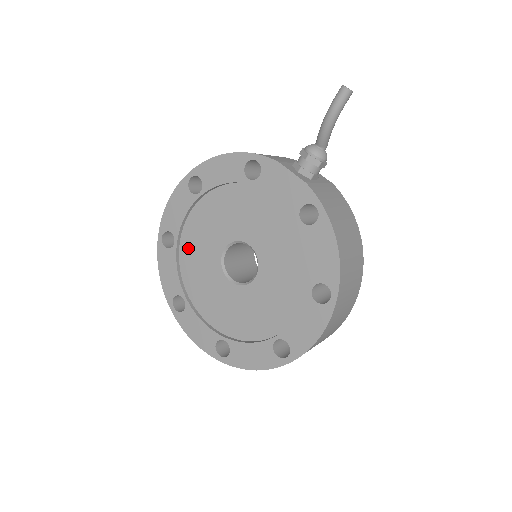
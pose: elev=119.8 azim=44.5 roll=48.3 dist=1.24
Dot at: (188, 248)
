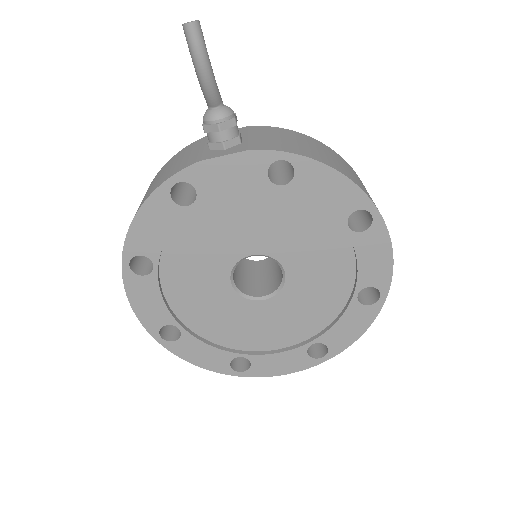
Dot at: (196, 319)
